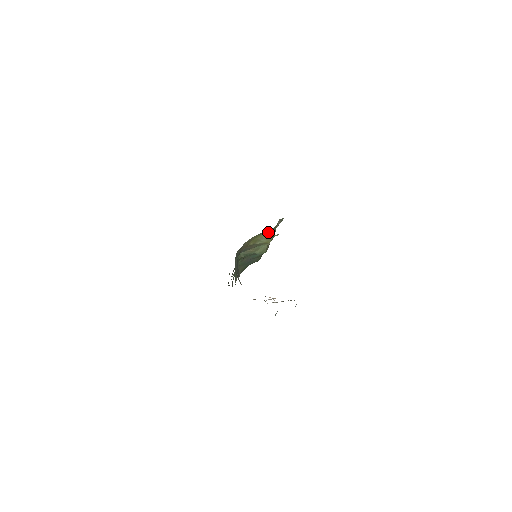
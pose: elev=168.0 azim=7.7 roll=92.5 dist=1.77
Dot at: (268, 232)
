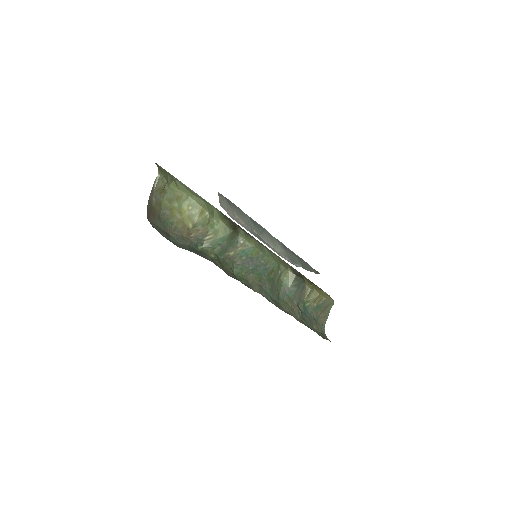
Dot at: (181, 198)
